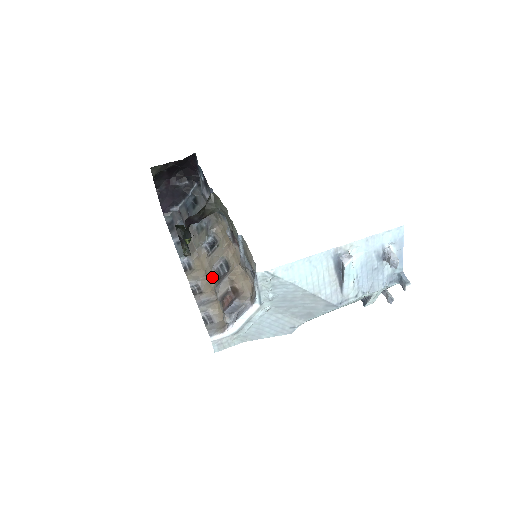
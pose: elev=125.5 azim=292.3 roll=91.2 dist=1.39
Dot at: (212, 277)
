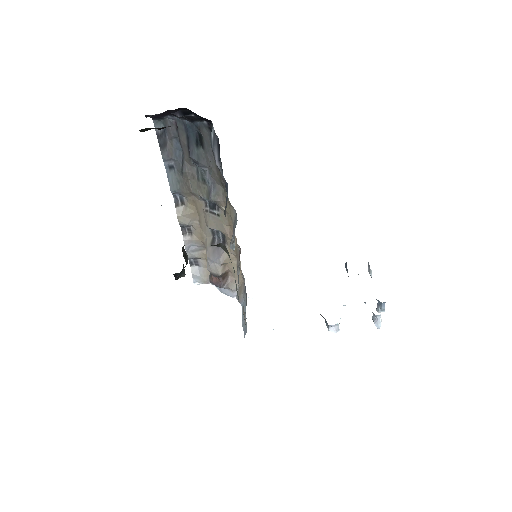
Dot at: (205, 231)
